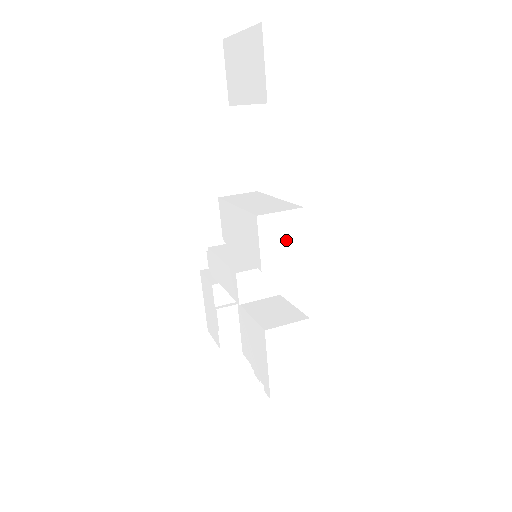
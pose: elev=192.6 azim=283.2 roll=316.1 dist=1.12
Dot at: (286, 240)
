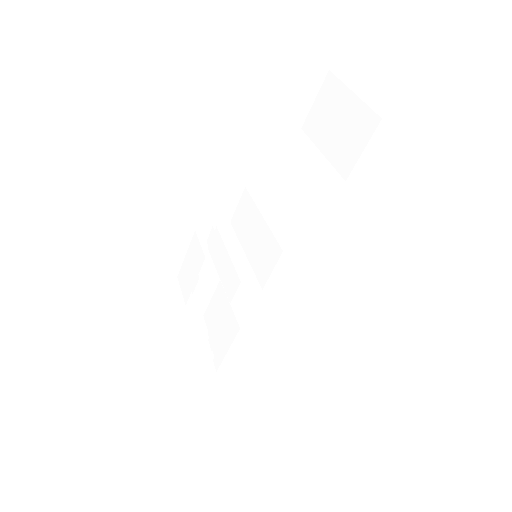
Dot at: (294, 273)
